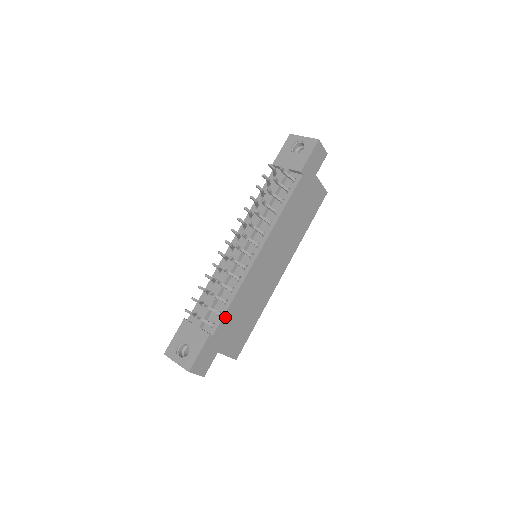
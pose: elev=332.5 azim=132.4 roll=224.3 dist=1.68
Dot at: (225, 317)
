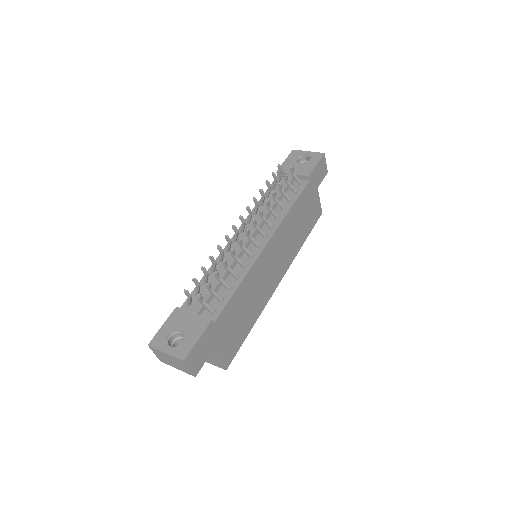
Dot at: (228, 305)
